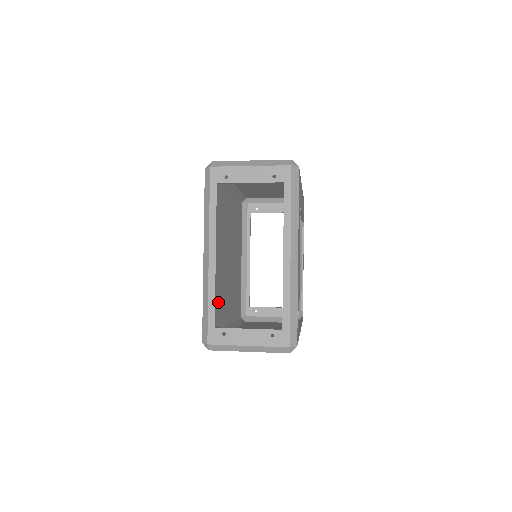
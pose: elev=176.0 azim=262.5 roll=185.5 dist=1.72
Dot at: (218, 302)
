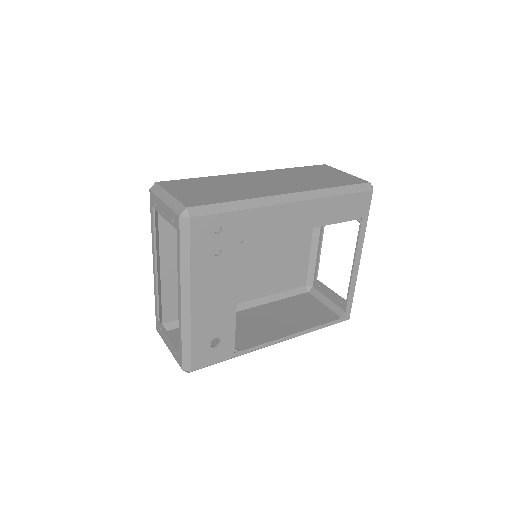
Dot at: occluded
